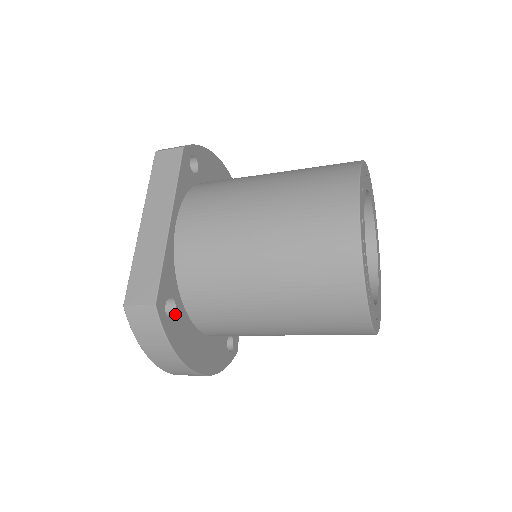
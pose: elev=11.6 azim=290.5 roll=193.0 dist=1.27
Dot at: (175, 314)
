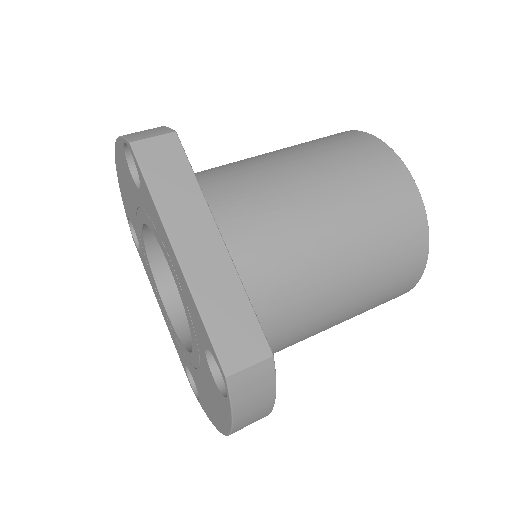
Dot at: occluded
